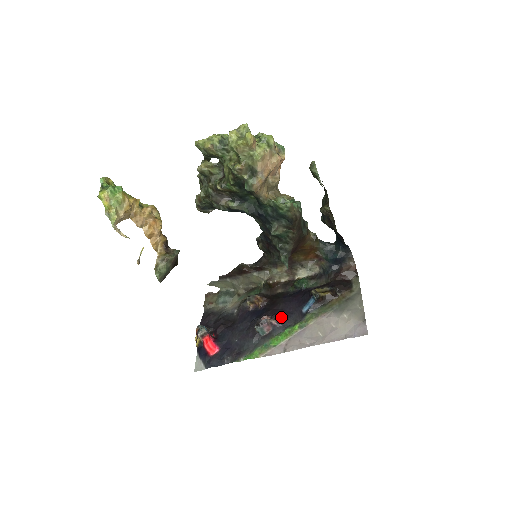
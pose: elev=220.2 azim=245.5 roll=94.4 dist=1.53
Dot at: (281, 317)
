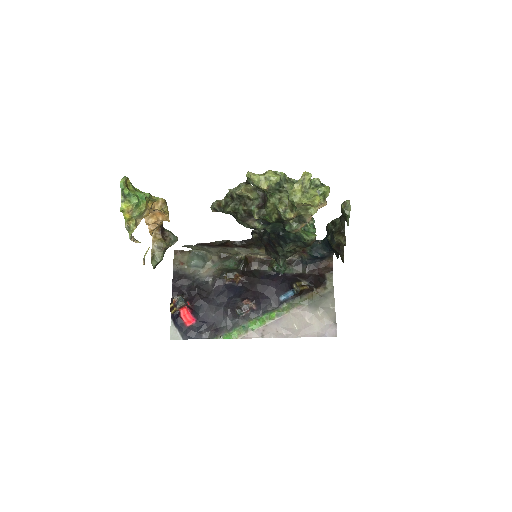
Dot at: (260, 302)
